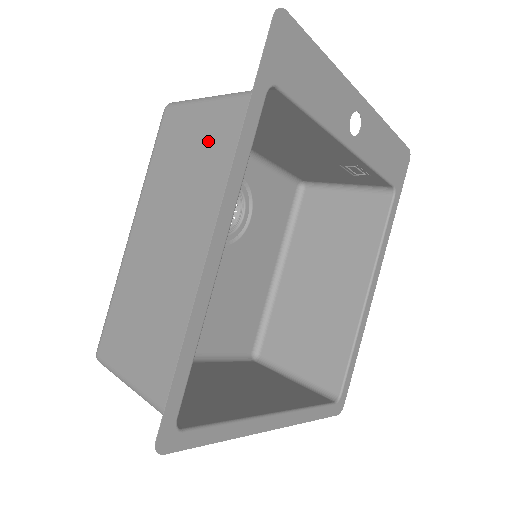
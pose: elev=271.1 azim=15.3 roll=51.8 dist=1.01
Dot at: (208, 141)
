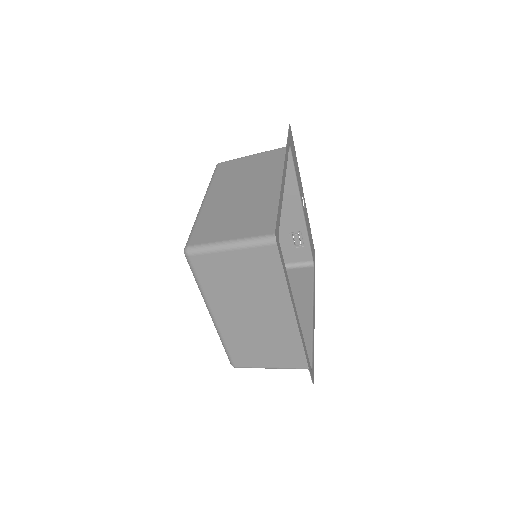
Dot at: (257, 162)
